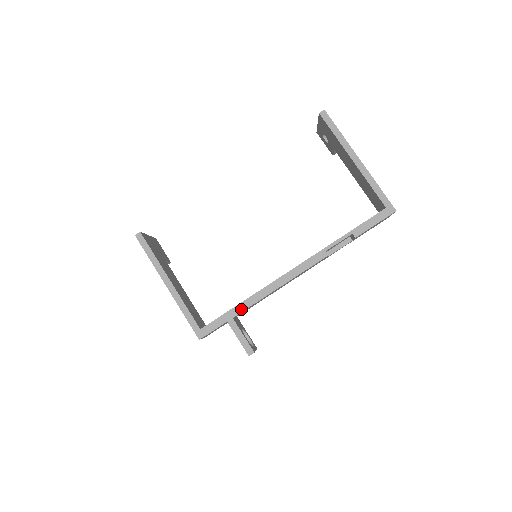
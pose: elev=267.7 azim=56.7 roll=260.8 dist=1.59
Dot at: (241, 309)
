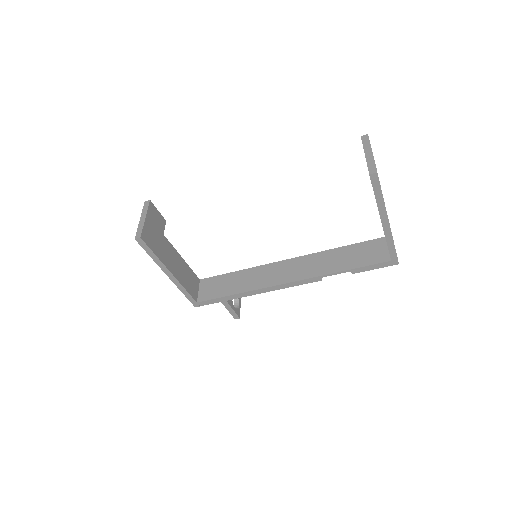
Dot at: (235, 297)
